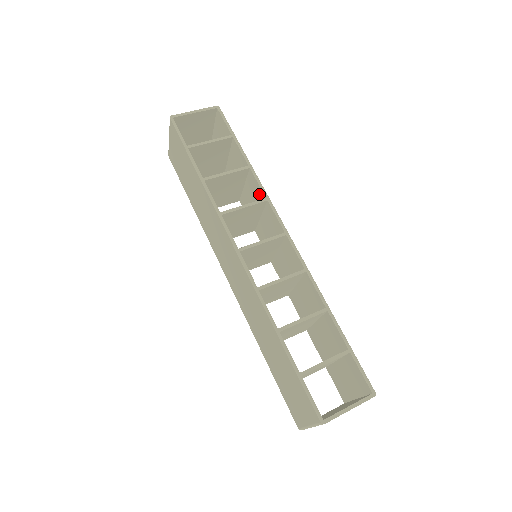
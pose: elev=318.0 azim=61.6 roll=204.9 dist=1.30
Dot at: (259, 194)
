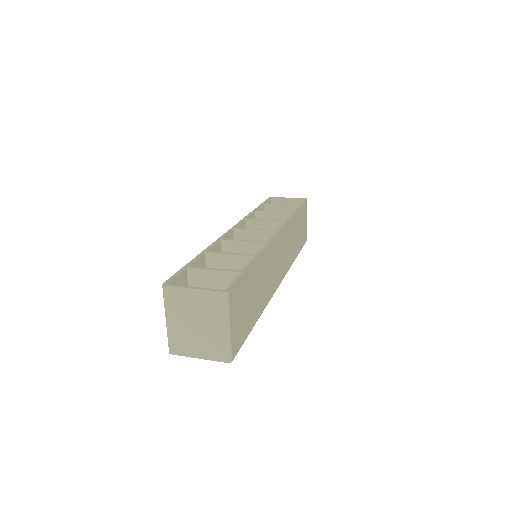
Dot at: occluded
